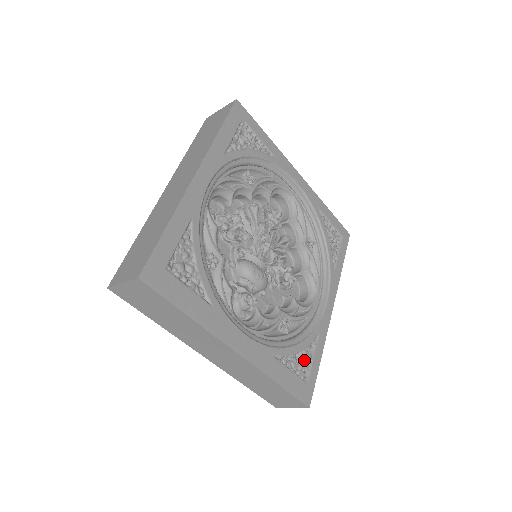
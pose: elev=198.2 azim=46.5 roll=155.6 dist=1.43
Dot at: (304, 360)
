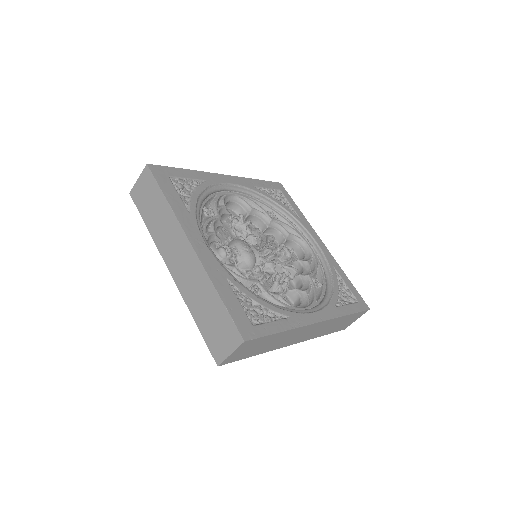
Dot at: (260, 314)
